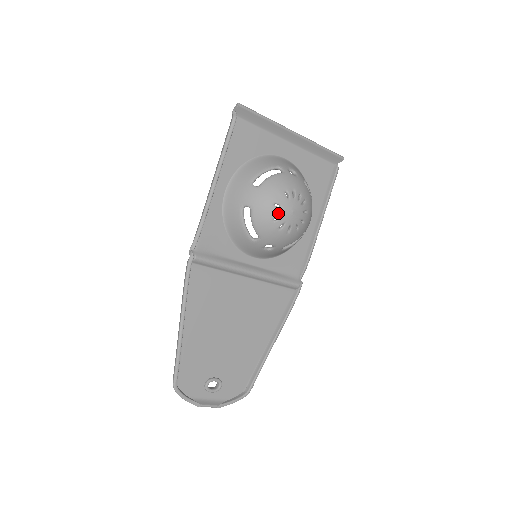
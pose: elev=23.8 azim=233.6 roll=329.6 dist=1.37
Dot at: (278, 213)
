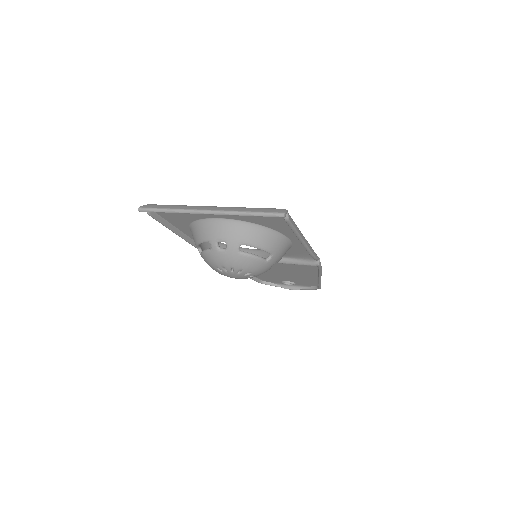
Dot at: occluded
